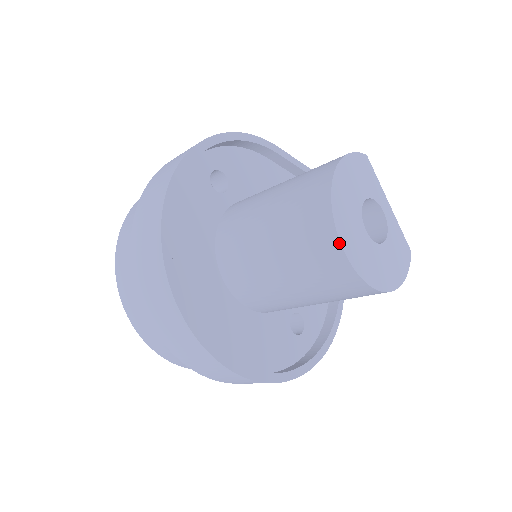
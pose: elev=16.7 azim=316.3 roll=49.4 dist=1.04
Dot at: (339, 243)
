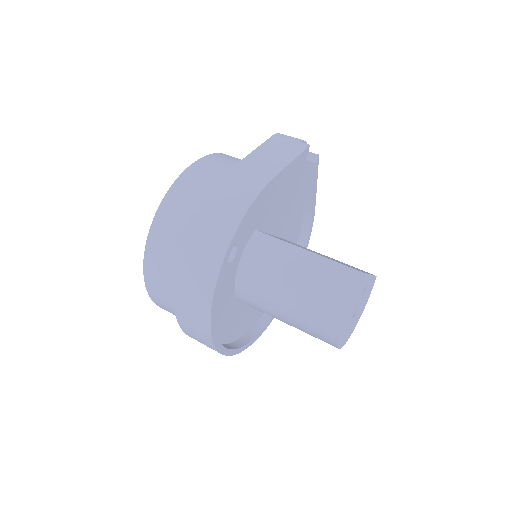
Dot at: (338, 348)
